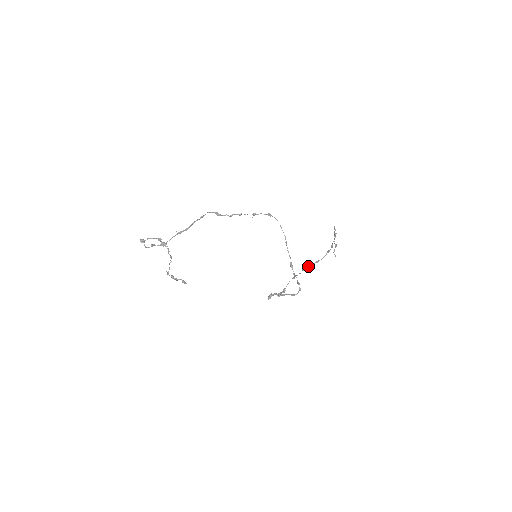
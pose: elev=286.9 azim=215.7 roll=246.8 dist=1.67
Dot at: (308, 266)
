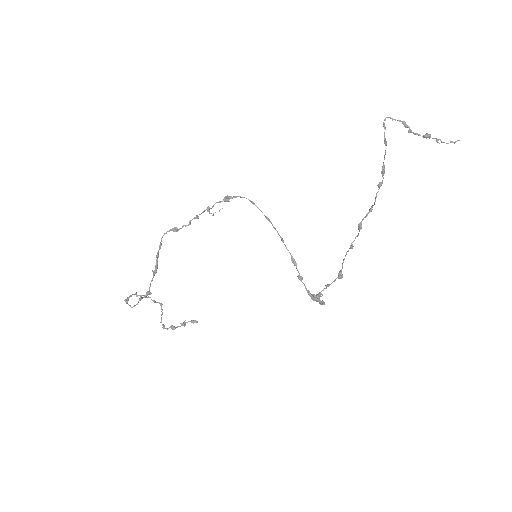
Dot at: (359, 223)
